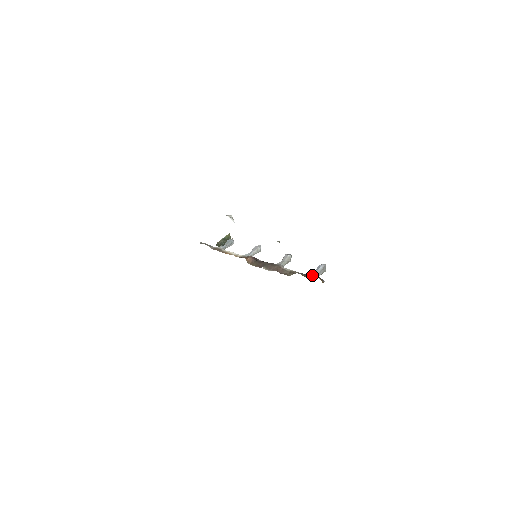
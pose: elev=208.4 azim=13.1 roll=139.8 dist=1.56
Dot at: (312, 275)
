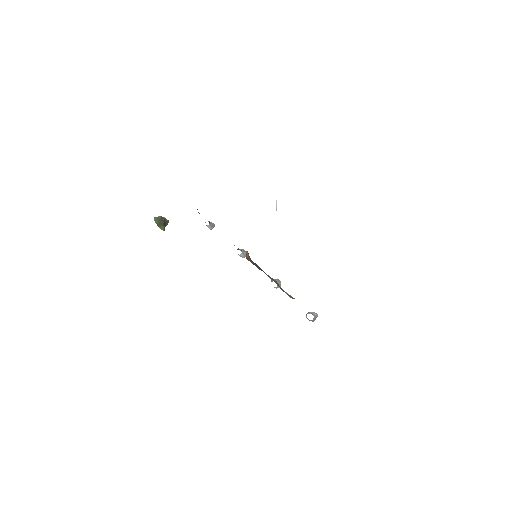
Dot at: occluded
